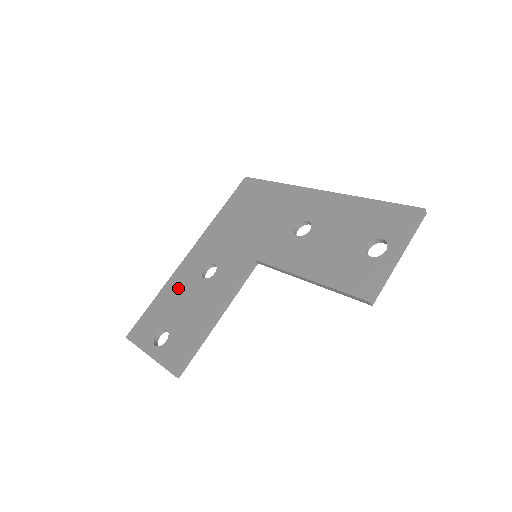
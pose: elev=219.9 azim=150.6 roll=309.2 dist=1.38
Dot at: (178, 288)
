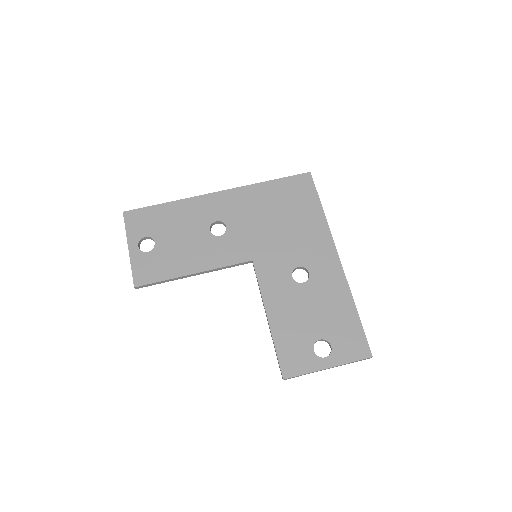
Dot at: (187, 216)
